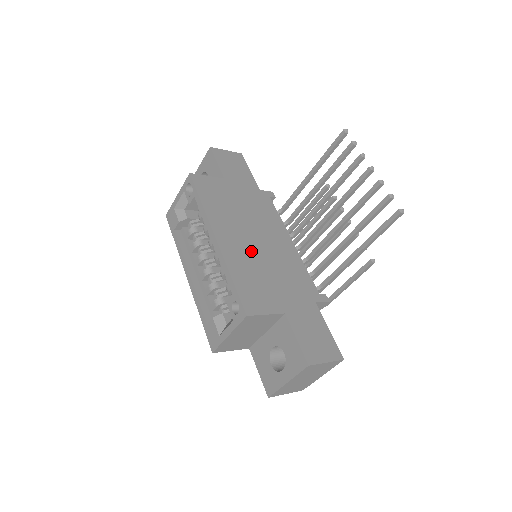
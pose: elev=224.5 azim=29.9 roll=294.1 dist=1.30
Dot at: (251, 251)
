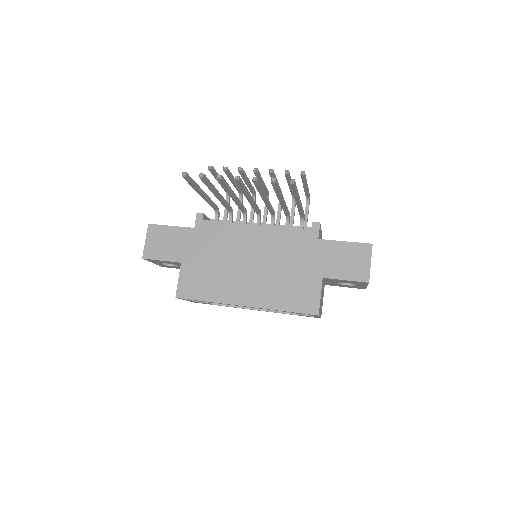
Dot at: (261, 278)
